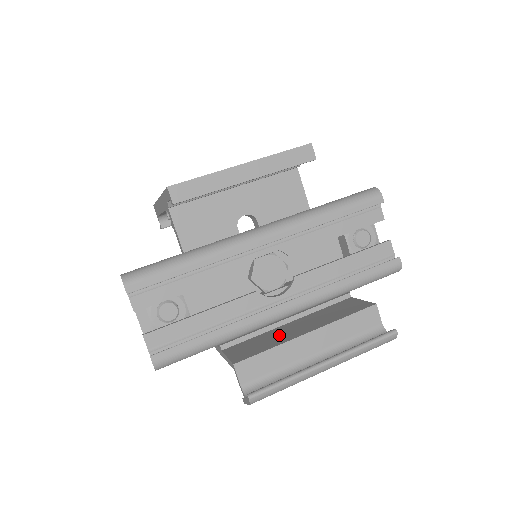
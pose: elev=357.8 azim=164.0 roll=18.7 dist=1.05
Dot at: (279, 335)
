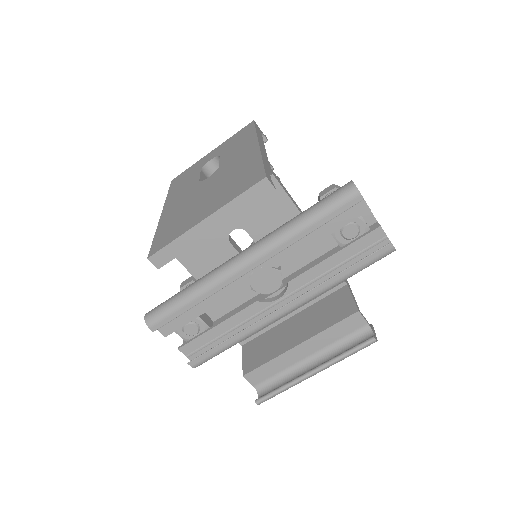
Dot at: (280, 339)
